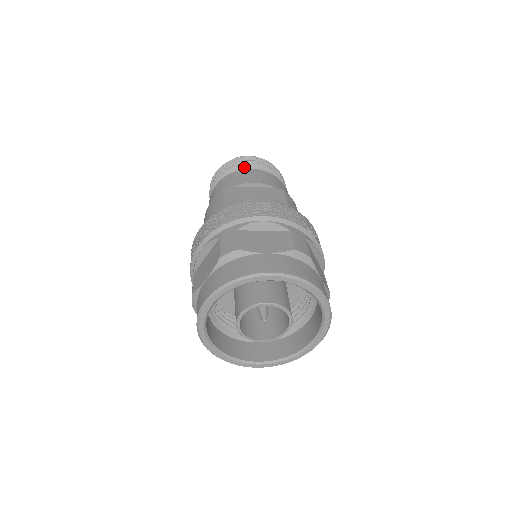
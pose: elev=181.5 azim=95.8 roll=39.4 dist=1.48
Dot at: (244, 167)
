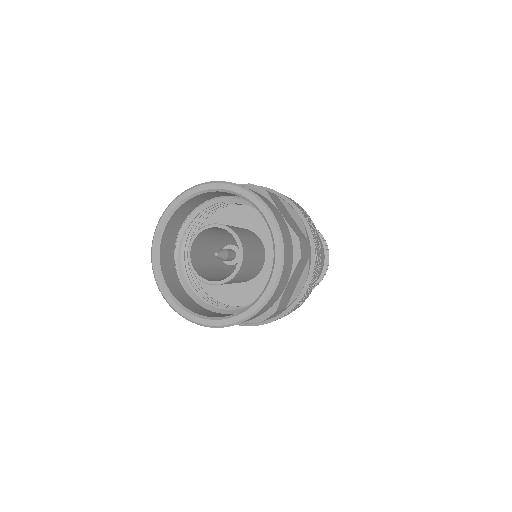
Dot at: occluded
